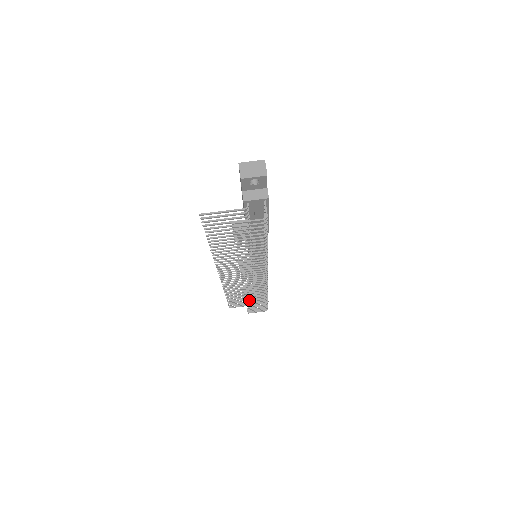
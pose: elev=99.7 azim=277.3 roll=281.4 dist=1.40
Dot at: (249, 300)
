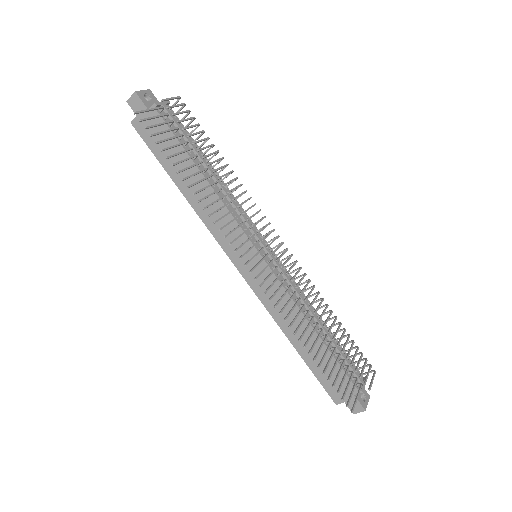
Dot at: (328, 330)
